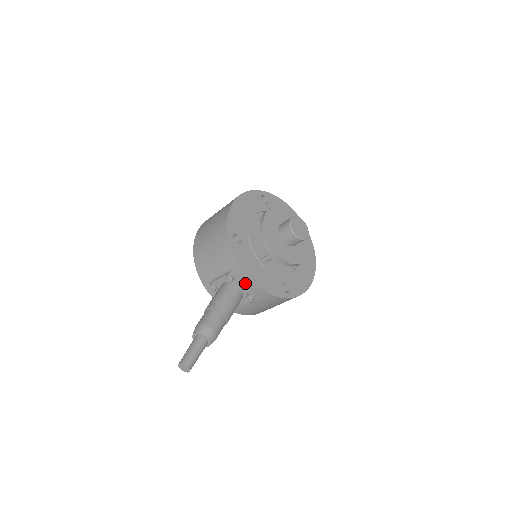
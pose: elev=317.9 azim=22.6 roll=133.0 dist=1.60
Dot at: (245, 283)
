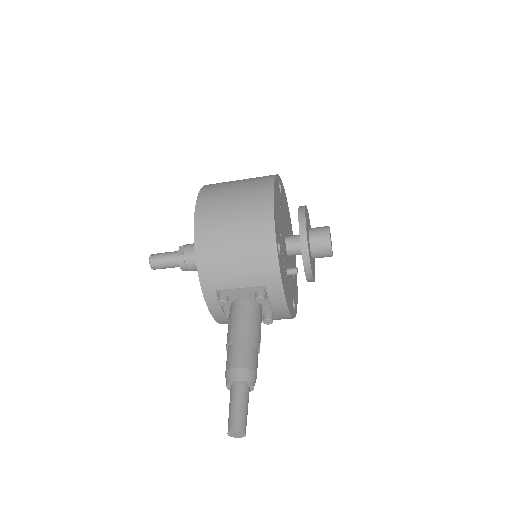
Dot at: (275, 304)
